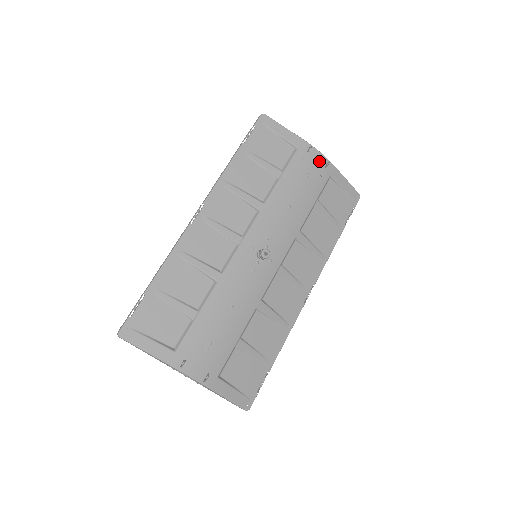
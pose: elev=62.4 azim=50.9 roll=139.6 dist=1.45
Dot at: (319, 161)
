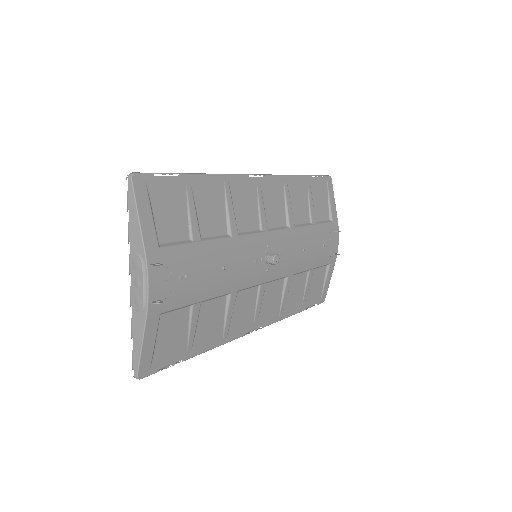
Dot at: (334, 246)
